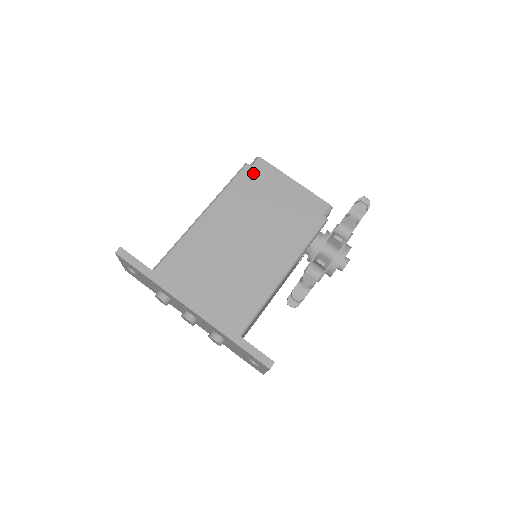
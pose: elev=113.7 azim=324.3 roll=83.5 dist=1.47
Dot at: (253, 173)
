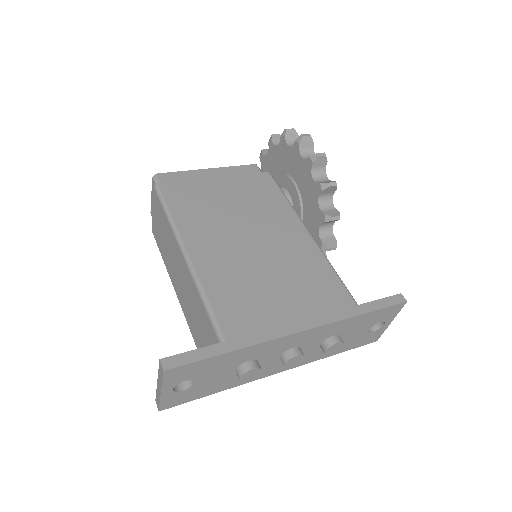
Dot at: (173, 186)
